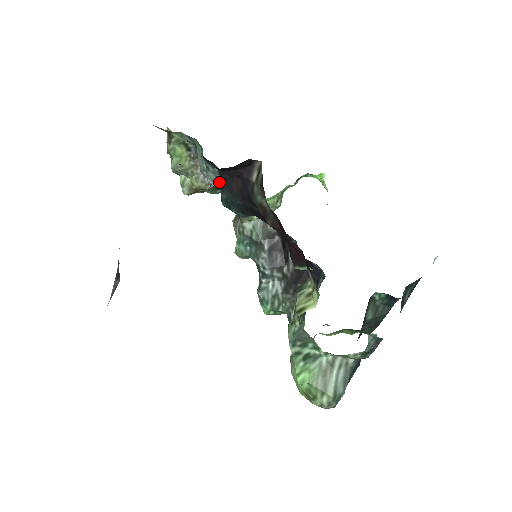
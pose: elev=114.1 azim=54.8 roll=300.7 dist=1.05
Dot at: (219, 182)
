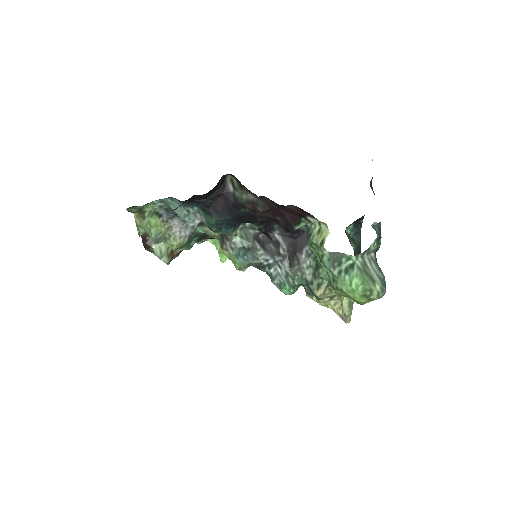
Dot at: (200, 219)
